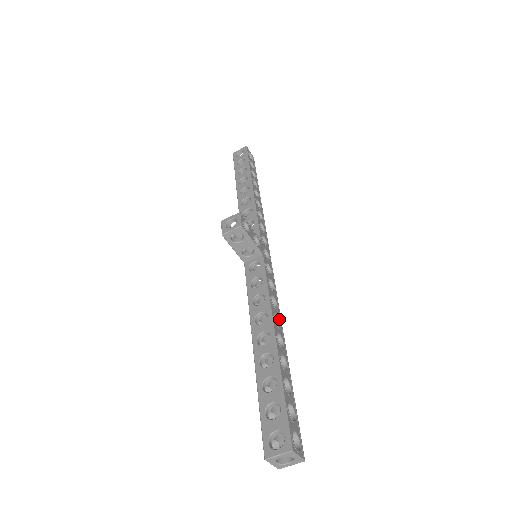
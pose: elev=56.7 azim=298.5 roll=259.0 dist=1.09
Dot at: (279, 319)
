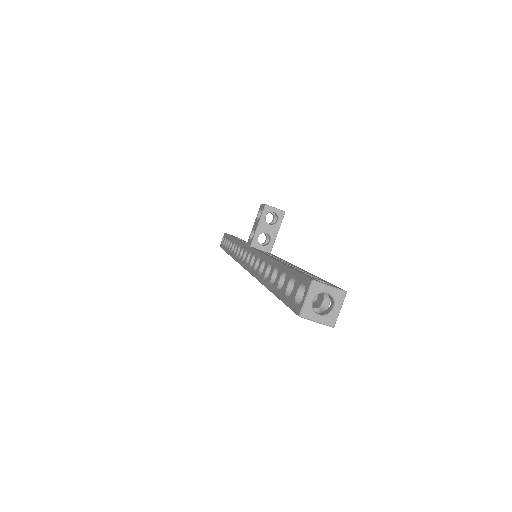
Dot at: occluded
